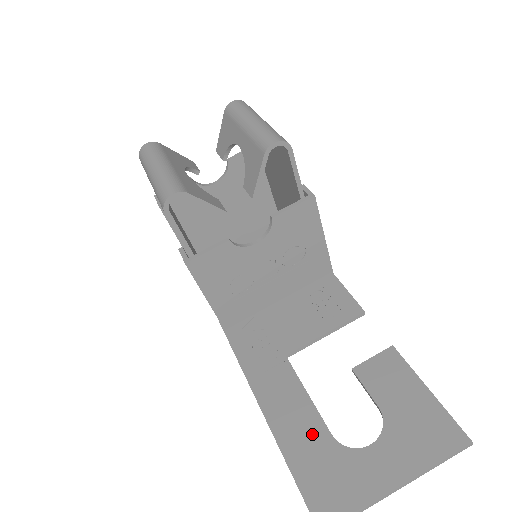
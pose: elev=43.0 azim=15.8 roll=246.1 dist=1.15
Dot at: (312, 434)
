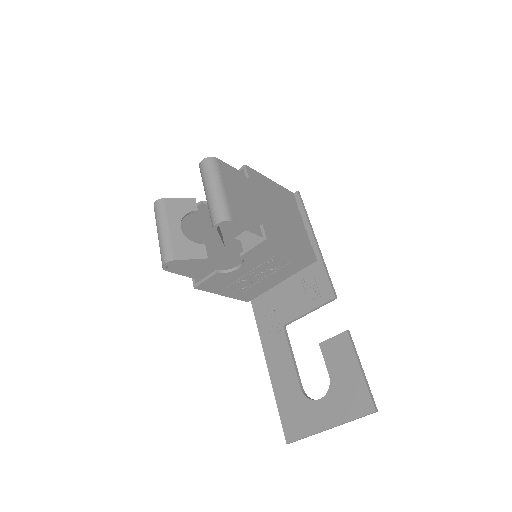
Dot at: (290, 385)
